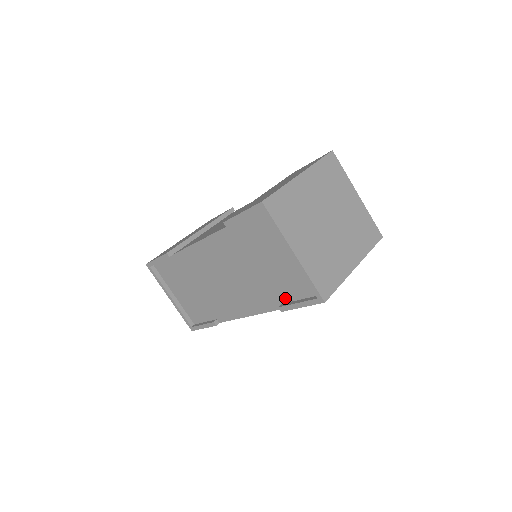
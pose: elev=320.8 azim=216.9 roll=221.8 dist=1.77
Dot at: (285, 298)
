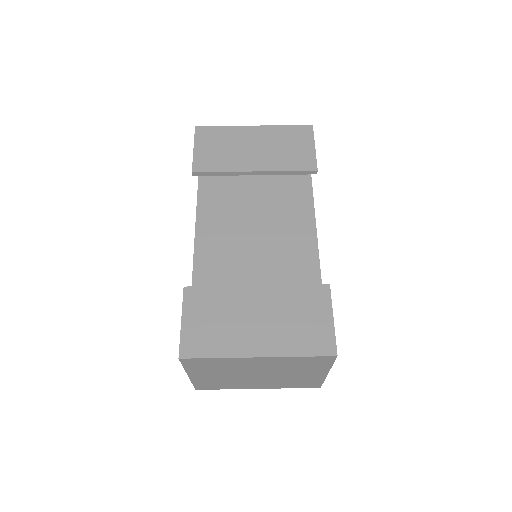
Dot at: occluded
